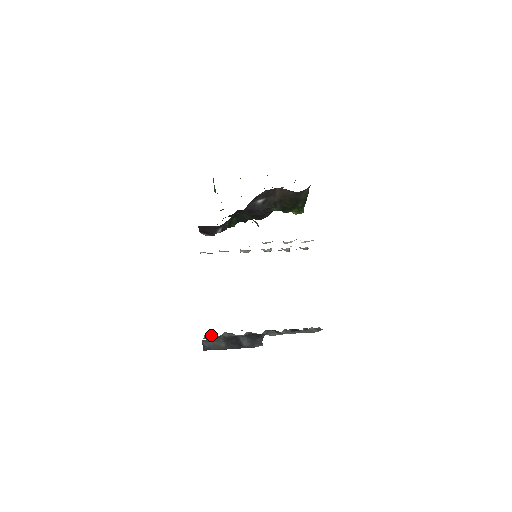
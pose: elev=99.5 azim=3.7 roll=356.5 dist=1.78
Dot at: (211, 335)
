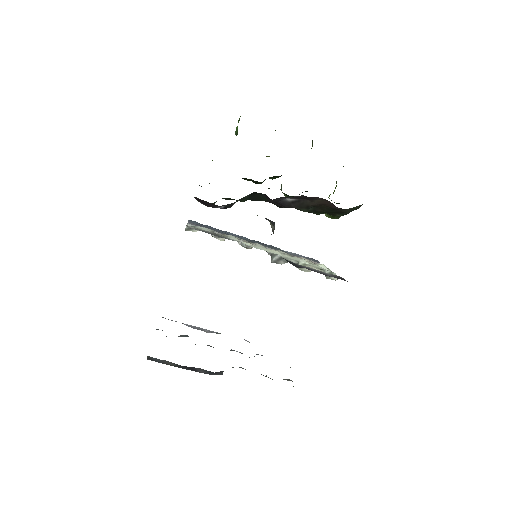
Dot at: occluded
